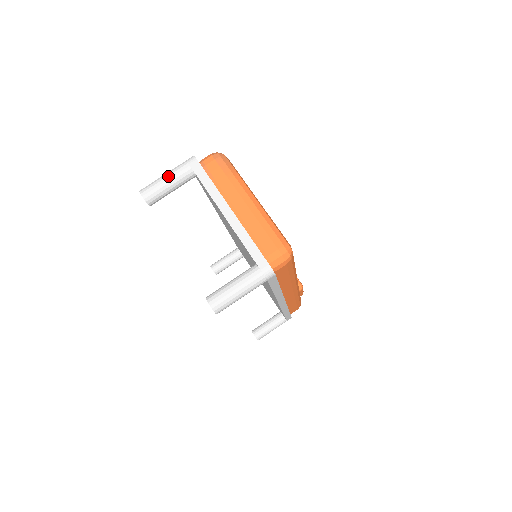
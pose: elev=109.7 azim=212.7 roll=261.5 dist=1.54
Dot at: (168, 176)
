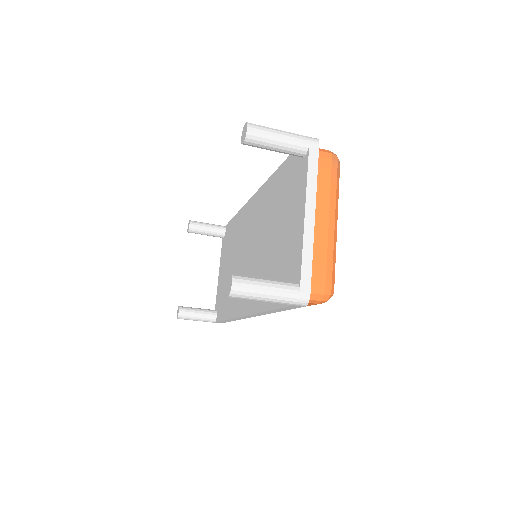
Dot at: (284, 135)
